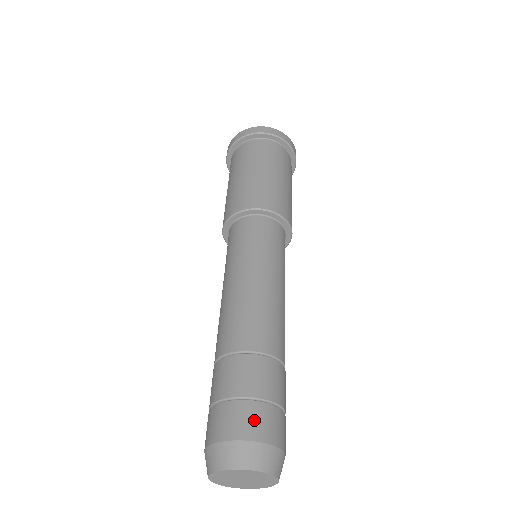
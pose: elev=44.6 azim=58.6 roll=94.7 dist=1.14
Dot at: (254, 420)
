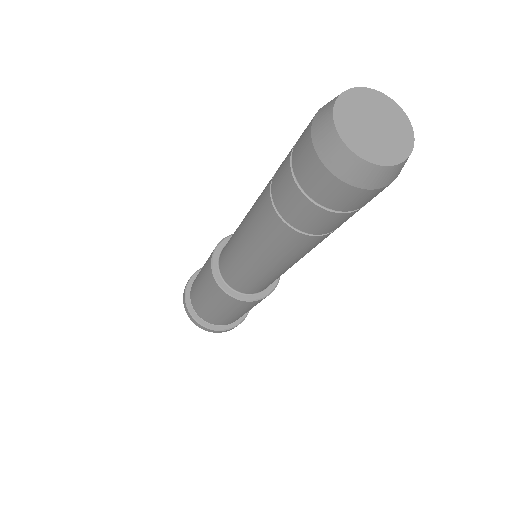
Dot at: occluded
